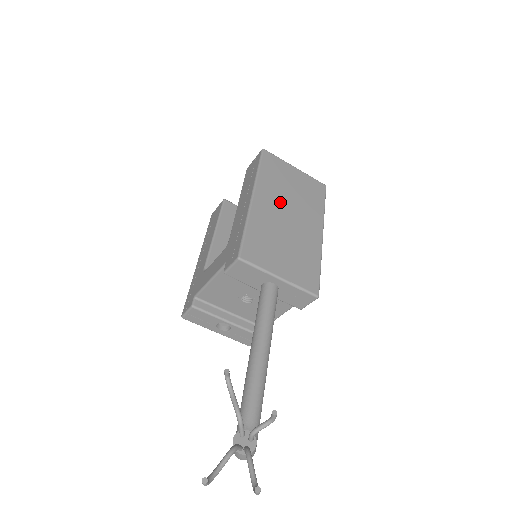
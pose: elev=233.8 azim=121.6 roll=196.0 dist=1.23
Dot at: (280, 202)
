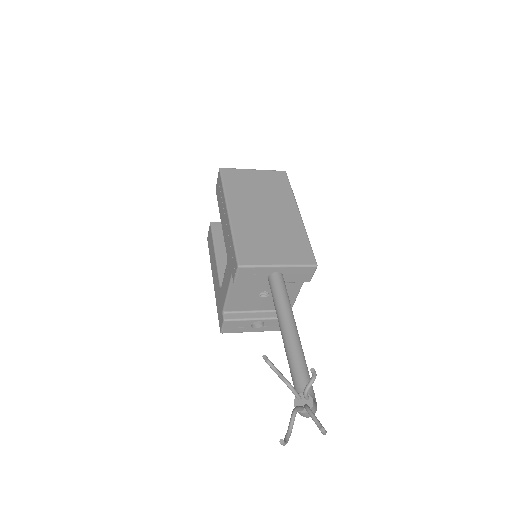
Dot at: (253, 205)
